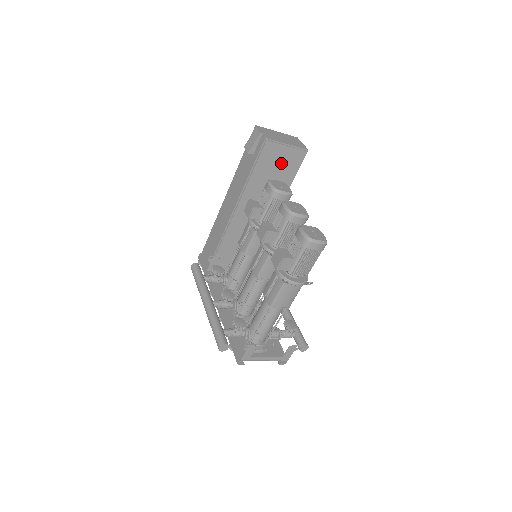
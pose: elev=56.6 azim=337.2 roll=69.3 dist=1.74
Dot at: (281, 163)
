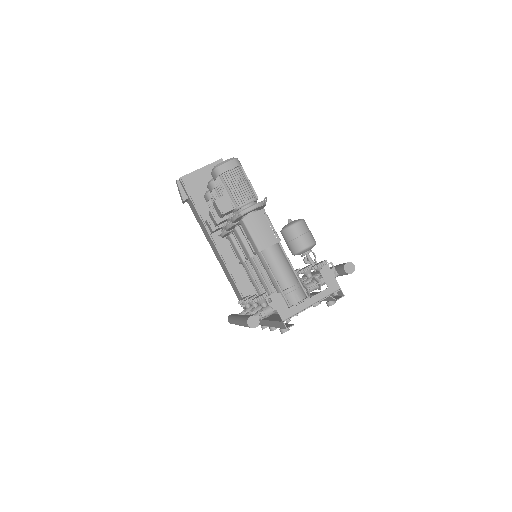
Dot at: occluded
